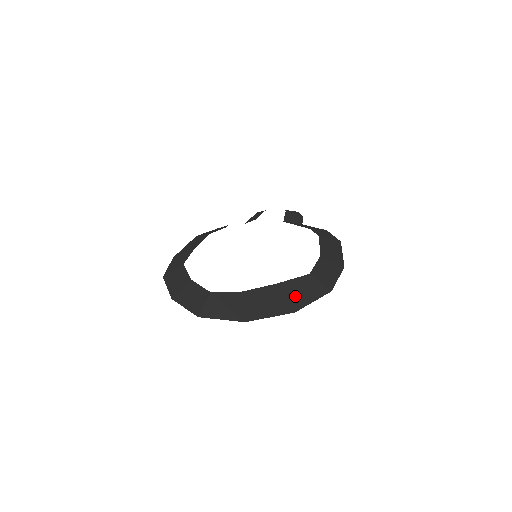
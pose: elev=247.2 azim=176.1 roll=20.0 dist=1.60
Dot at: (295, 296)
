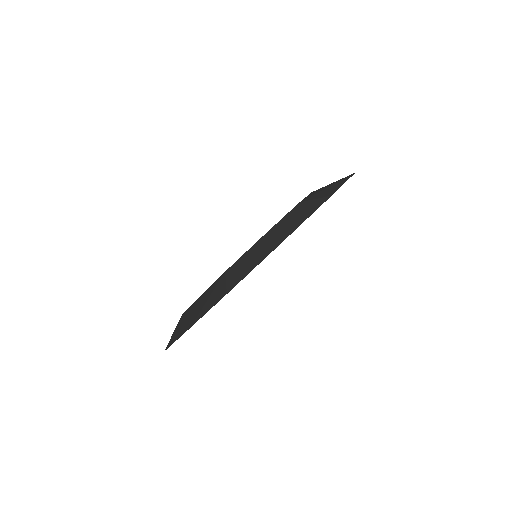
Dot at: occluded
